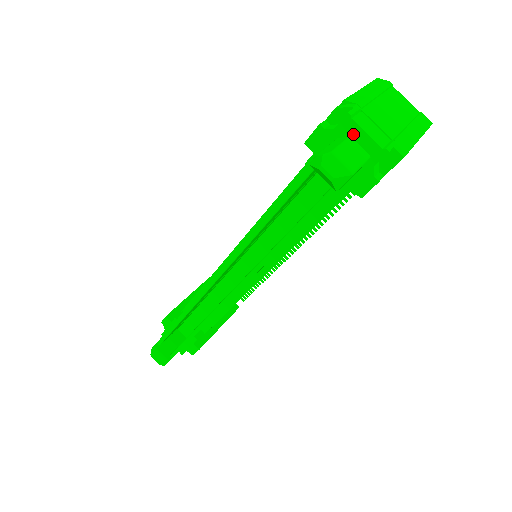
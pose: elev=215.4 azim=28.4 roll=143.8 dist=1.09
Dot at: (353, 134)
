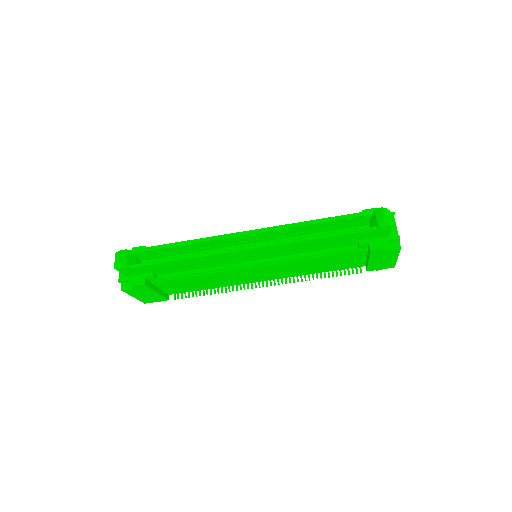
Dot at: occluded
